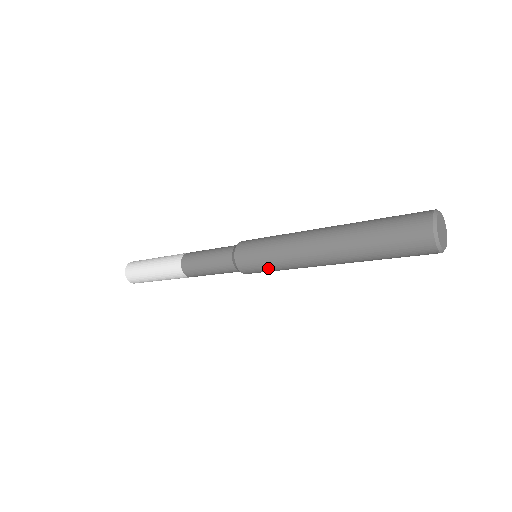
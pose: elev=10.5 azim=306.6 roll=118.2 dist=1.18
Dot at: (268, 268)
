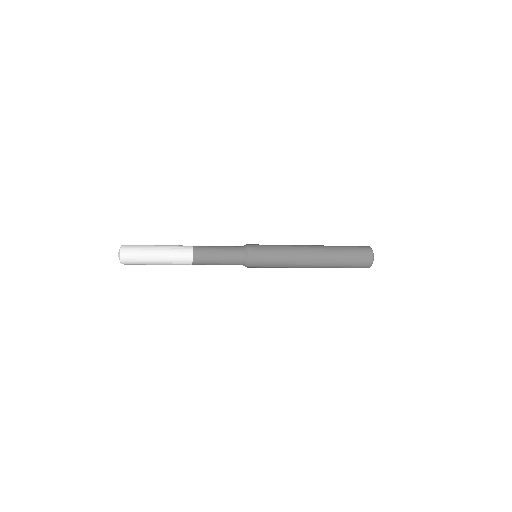
Dot at: occluded
